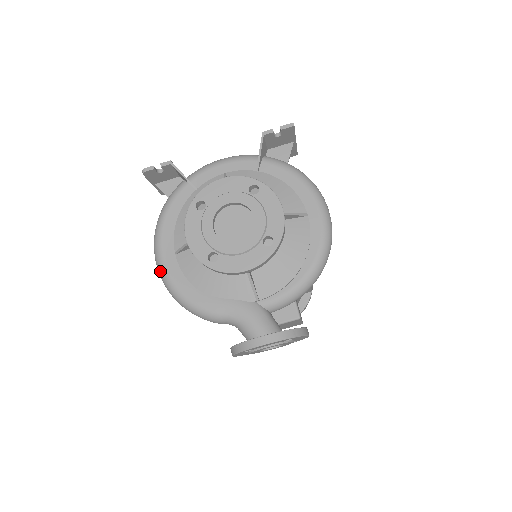
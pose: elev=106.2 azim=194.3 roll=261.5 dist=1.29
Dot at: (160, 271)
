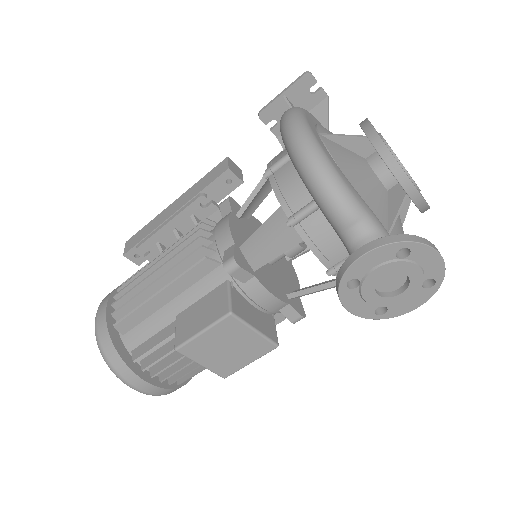
Dot at: (303, 126)
